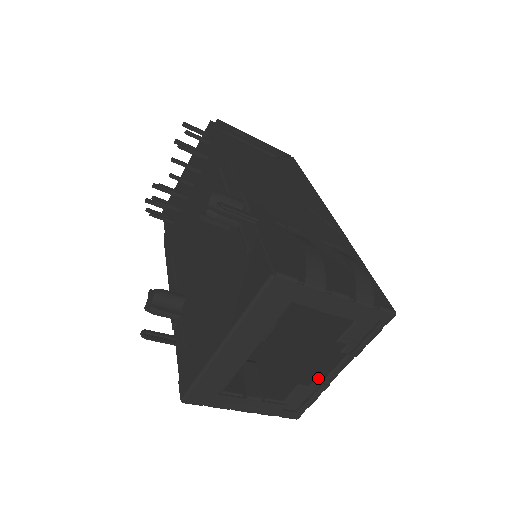
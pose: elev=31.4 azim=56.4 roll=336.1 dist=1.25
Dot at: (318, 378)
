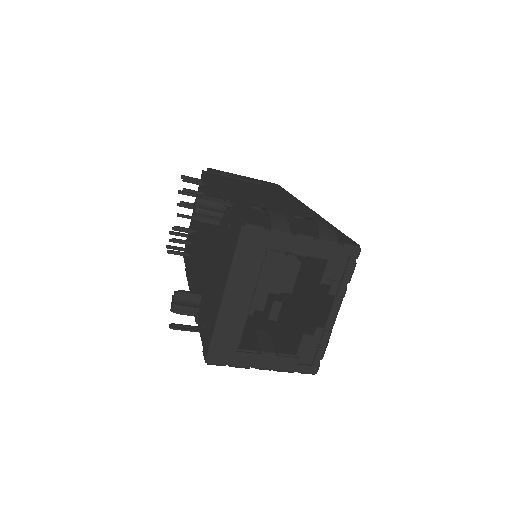
Dot at: (319, 326)
